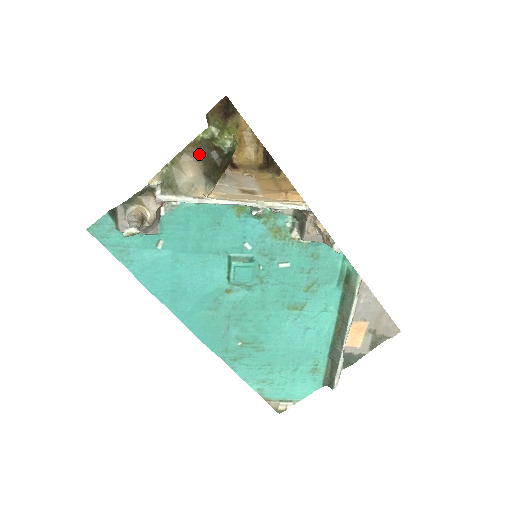
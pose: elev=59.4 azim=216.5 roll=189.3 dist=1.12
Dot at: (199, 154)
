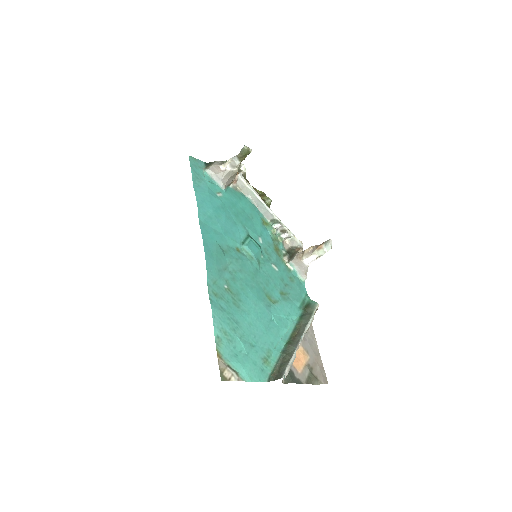
Dot at: occluded
